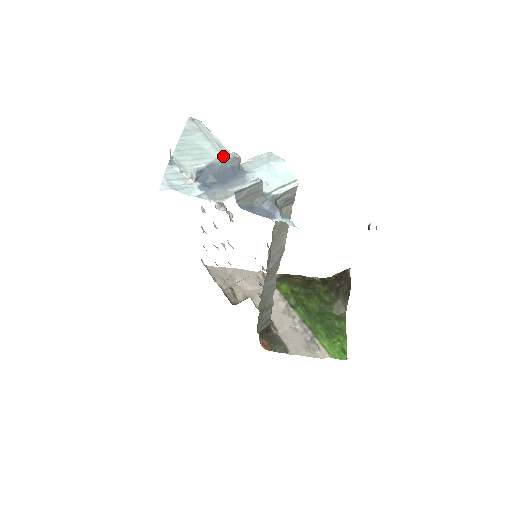
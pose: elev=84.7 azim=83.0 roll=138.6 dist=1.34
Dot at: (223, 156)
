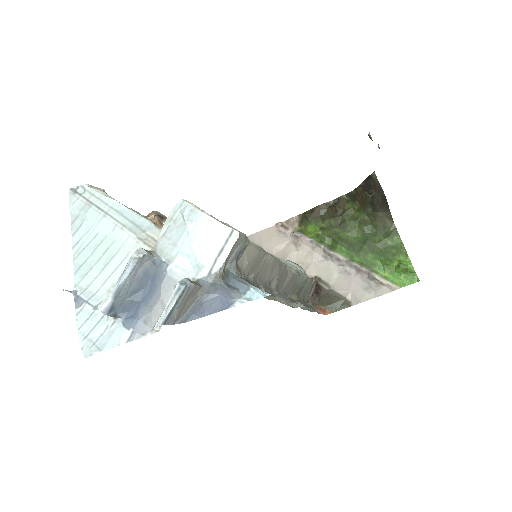
Dot at: (124, 270)
